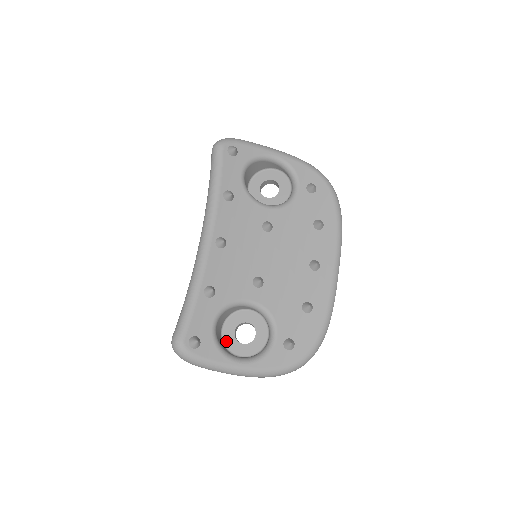
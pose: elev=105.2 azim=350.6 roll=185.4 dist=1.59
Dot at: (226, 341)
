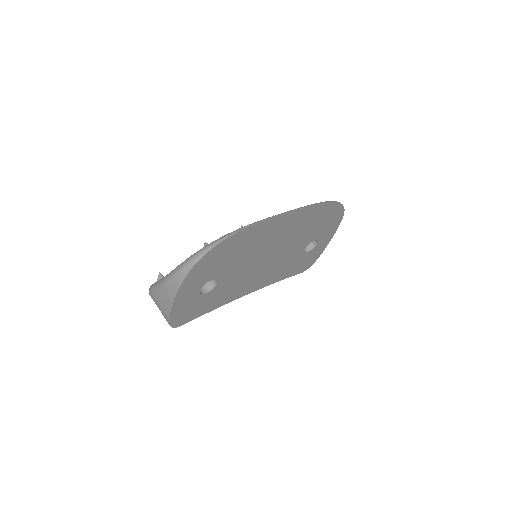
Dot at: occluded
